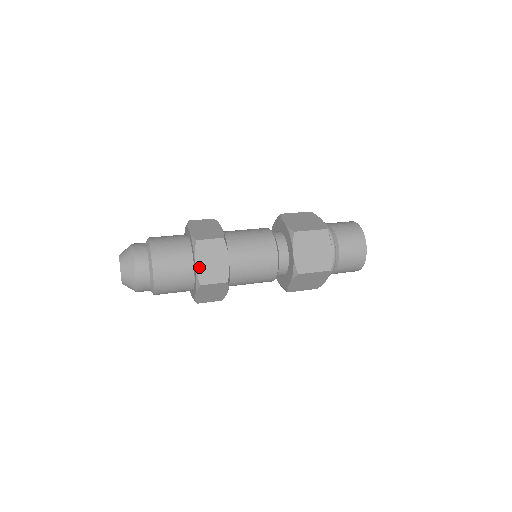
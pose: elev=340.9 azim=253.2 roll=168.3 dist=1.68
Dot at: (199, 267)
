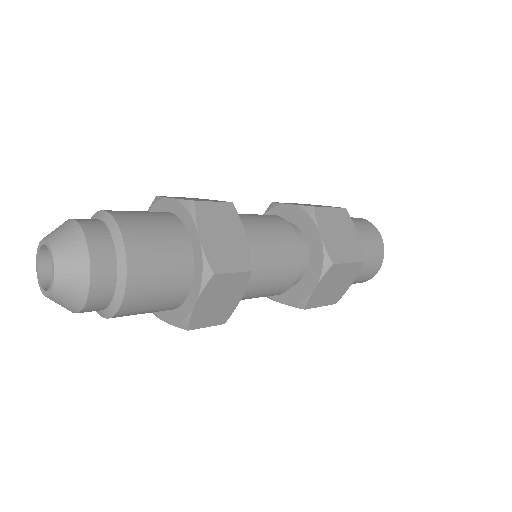
Dot at: (206, 244)
